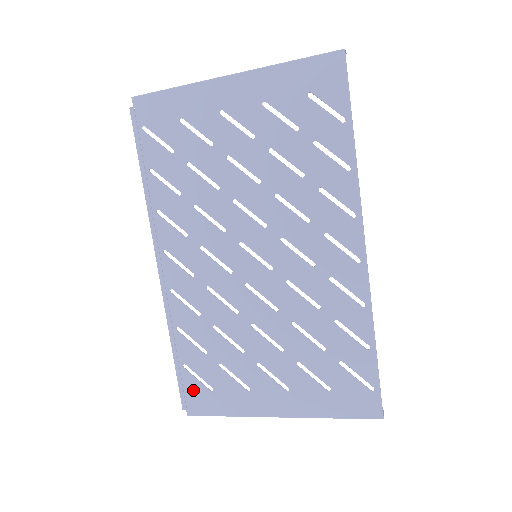
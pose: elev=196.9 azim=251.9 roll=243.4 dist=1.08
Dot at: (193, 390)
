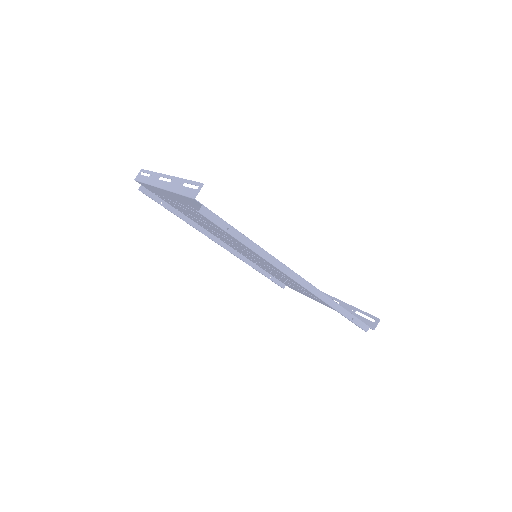
Dot at: (283, 282)
